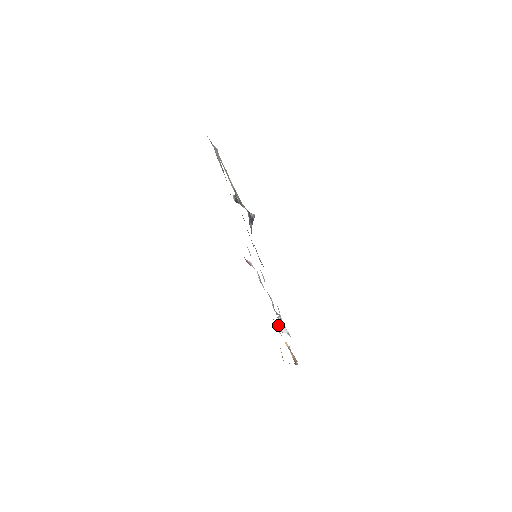
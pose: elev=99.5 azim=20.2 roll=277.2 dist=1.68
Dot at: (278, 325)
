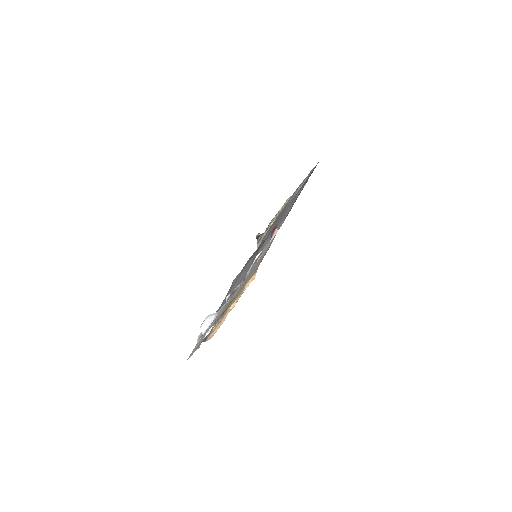
Dot at: (207, 318)
